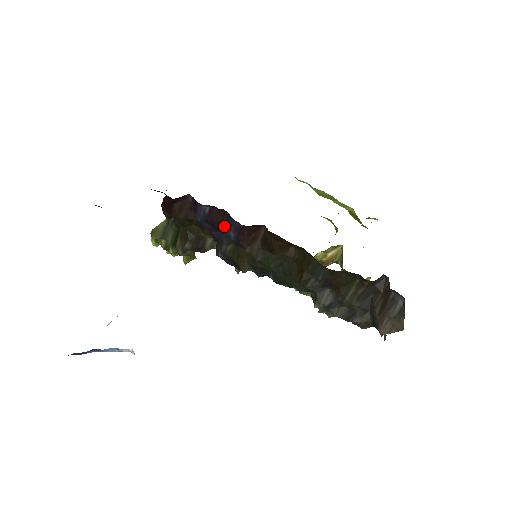
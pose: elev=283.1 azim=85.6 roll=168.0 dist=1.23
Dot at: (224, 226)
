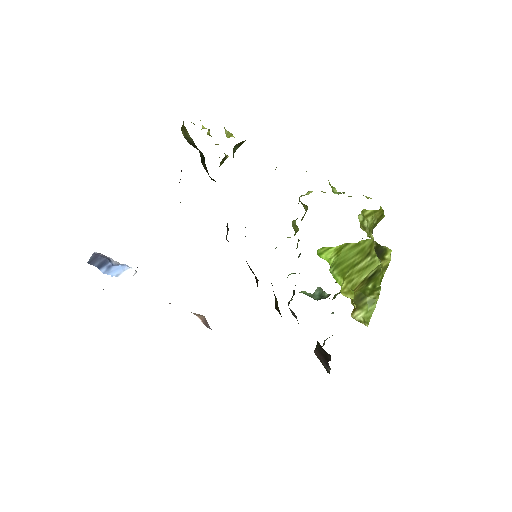
Dot at: occluded
